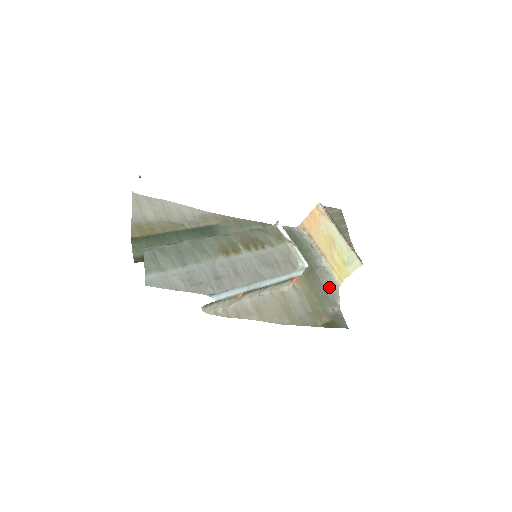
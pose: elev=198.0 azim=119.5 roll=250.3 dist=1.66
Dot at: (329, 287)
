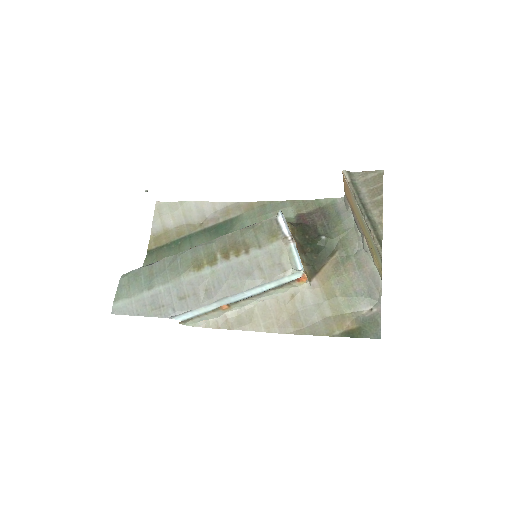
Dot at: (368, 279)
